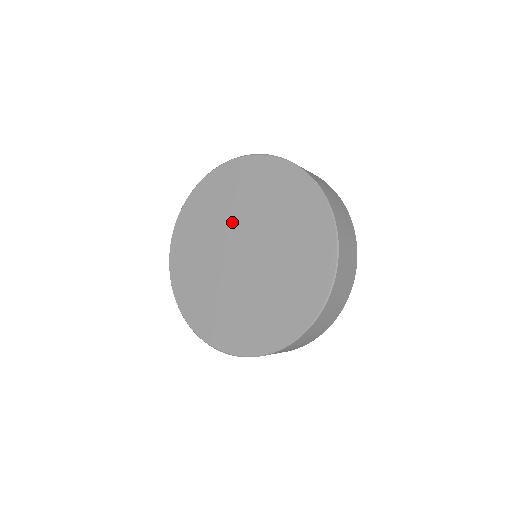
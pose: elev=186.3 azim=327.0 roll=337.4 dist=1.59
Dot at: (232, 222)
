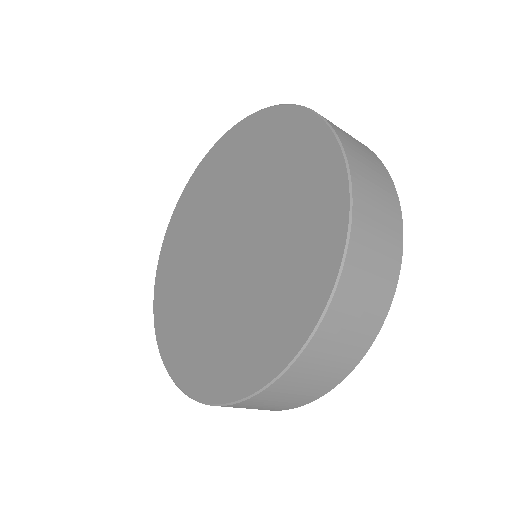
Dot at: (214, 216)
